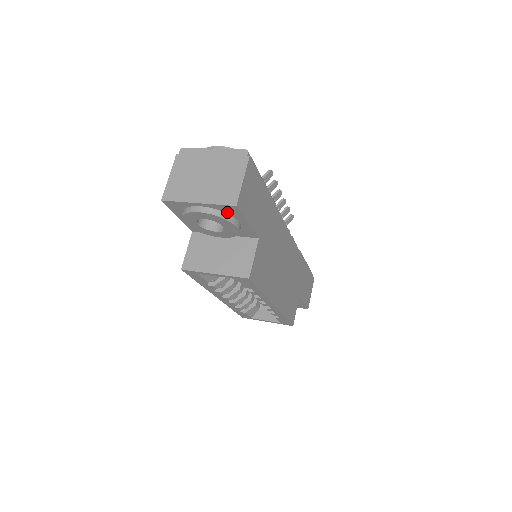
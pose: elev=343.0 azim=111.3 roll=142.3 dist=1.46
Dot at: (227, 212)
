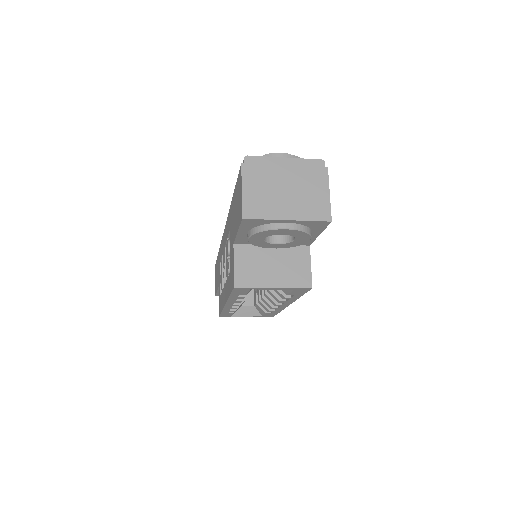
Dot at: (311, 226)
